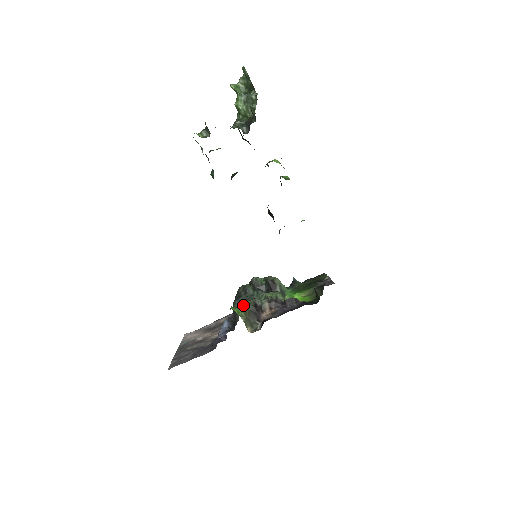
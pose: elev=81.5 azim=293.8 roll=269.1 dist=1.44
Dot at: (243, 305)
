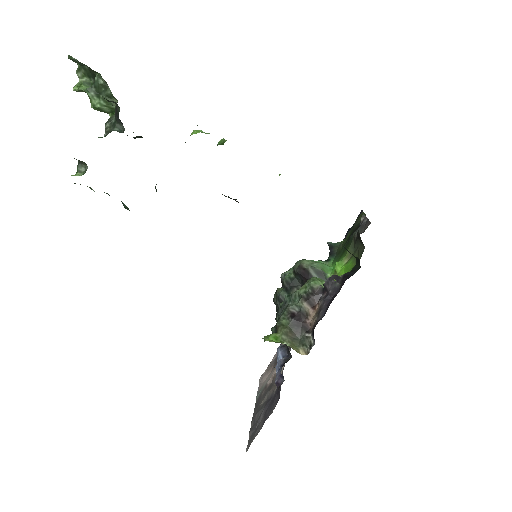
Dot at: (278, 325)
